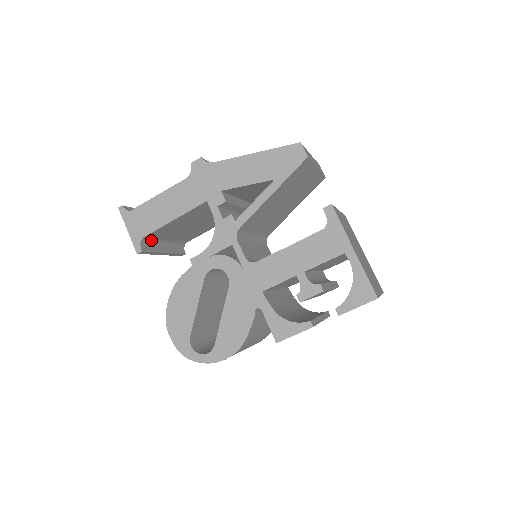
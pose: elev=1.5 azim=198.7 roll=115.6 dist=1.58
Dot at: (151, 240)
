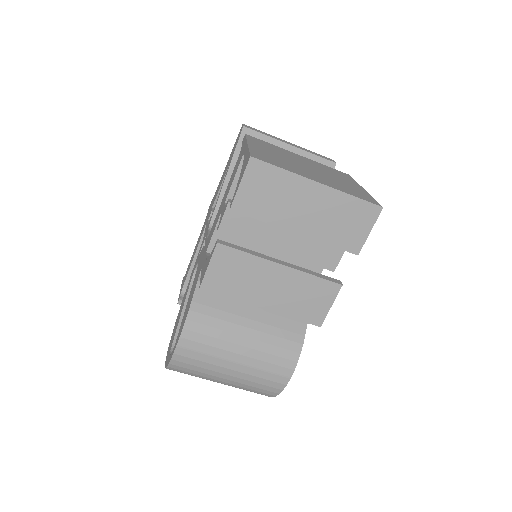
Dot at: occluded
